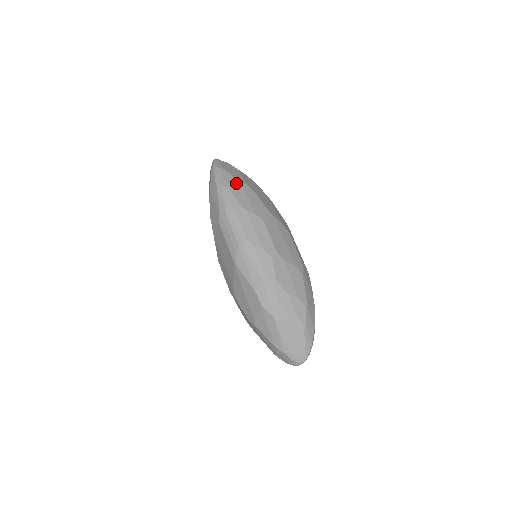
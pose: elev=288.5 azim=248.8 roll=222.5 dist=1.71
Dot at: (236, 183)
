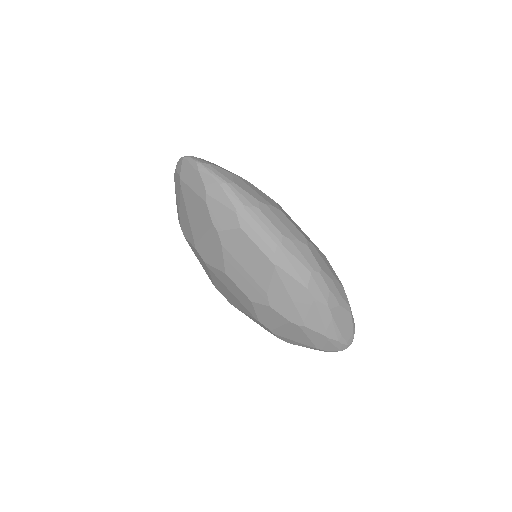
Dot at: (235, 177)
